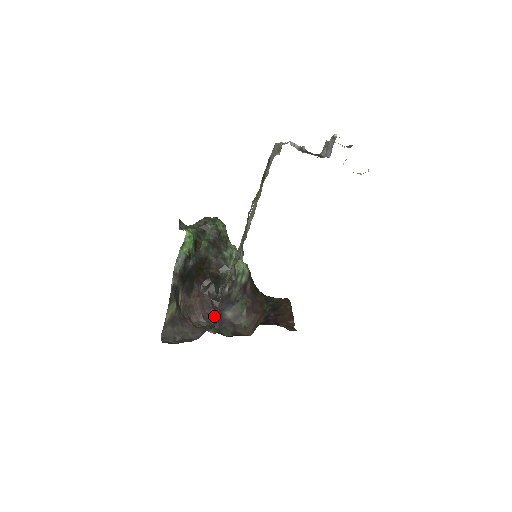
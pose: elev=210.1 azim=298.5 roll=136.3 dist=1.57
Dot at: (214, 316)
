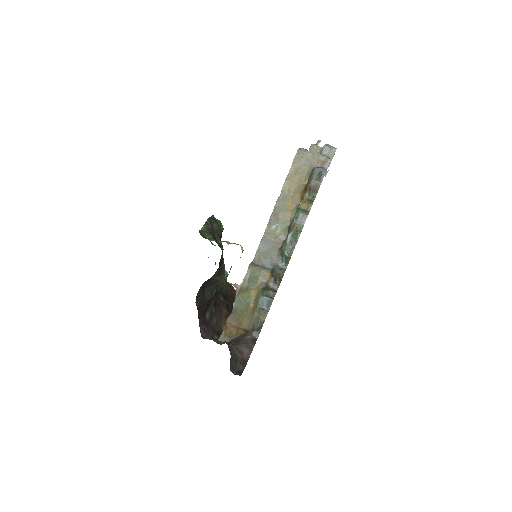
Dot at: (231, 326)
